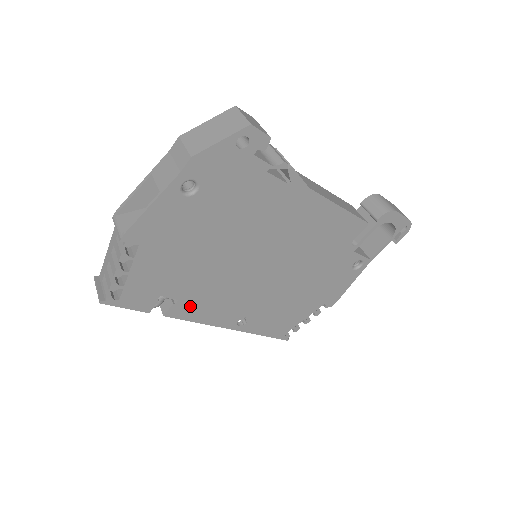
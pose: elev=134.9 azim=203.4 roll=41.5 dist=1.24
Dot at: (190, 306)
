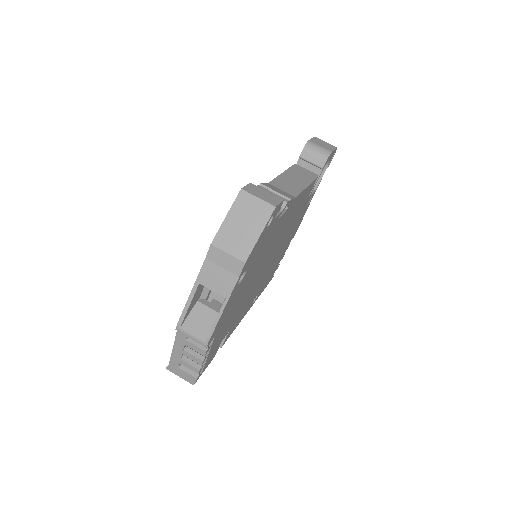
Dot at: (233, 326)
